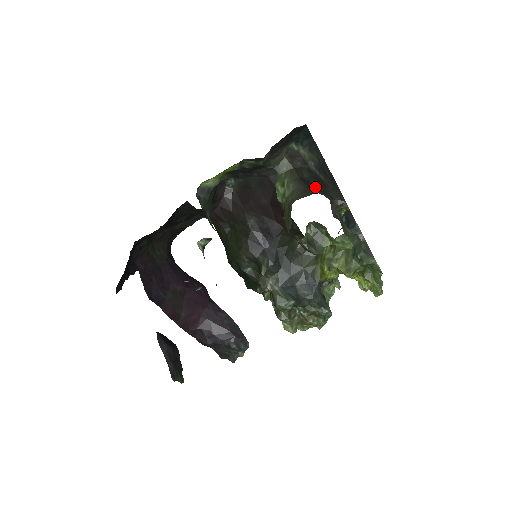
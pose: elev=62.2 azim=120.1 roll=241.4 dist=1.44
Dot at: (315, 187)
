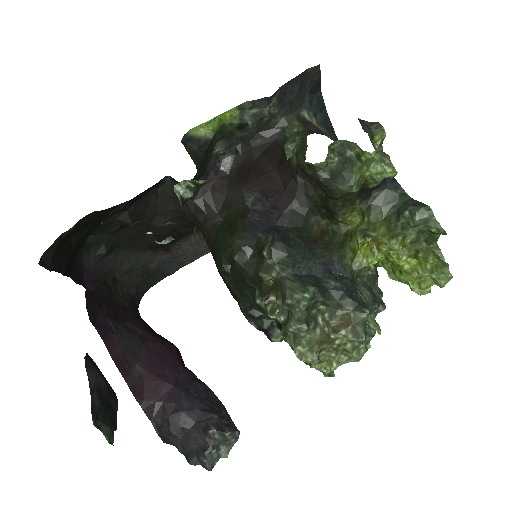
Dot at: occluded
